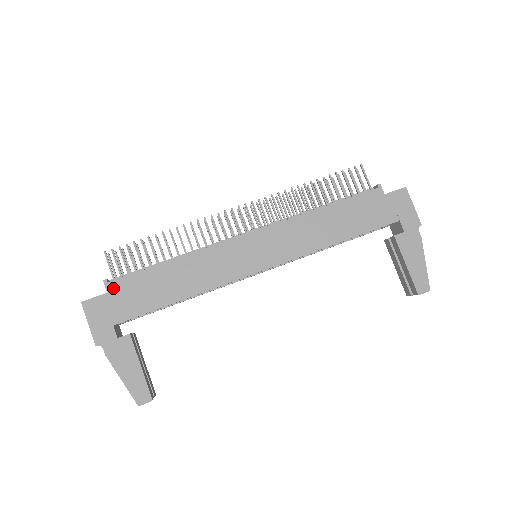
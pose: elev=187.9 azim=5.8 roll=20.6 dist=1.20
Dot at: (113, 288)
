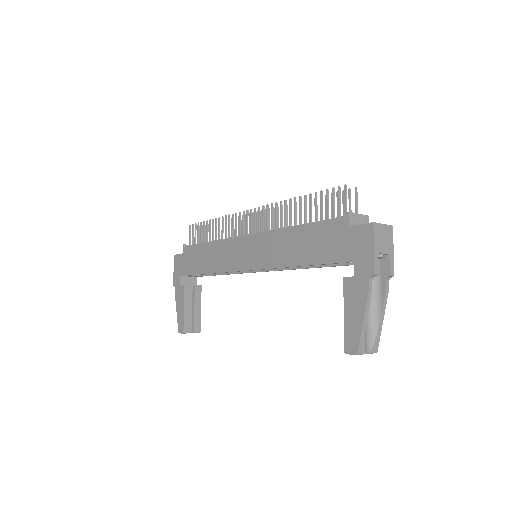
Dot at: (185, 251)
